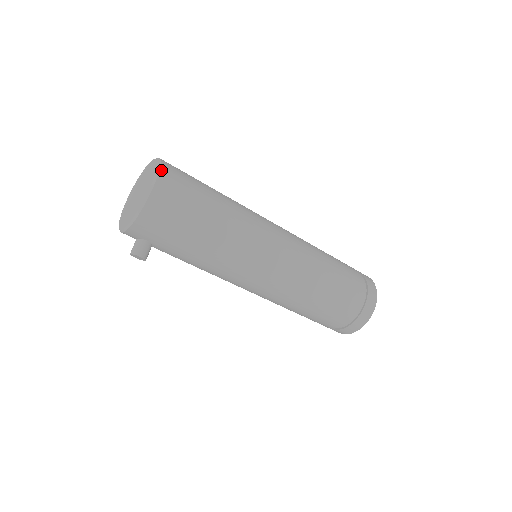
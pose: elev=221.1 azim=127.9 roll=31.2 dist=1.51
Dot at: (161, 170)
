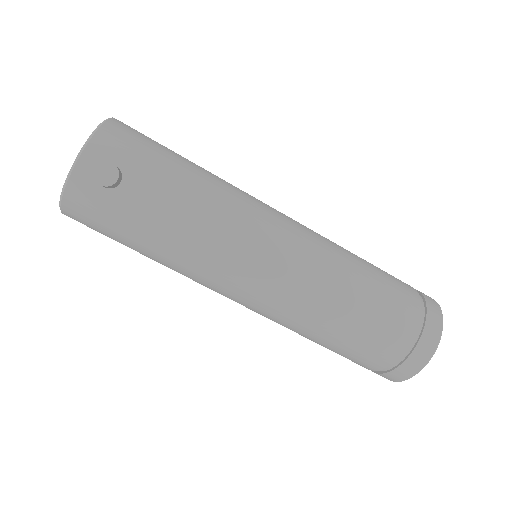
Dot at: occluded
